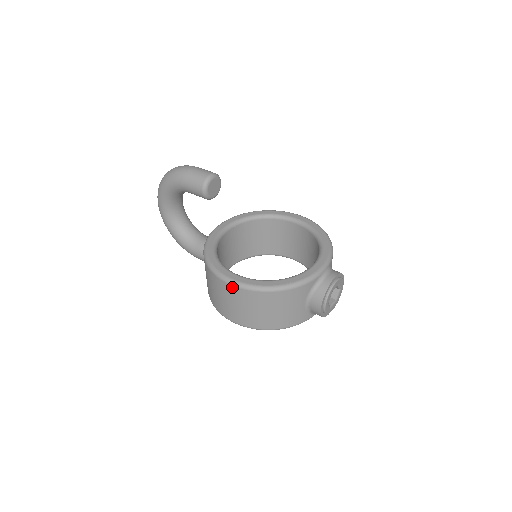
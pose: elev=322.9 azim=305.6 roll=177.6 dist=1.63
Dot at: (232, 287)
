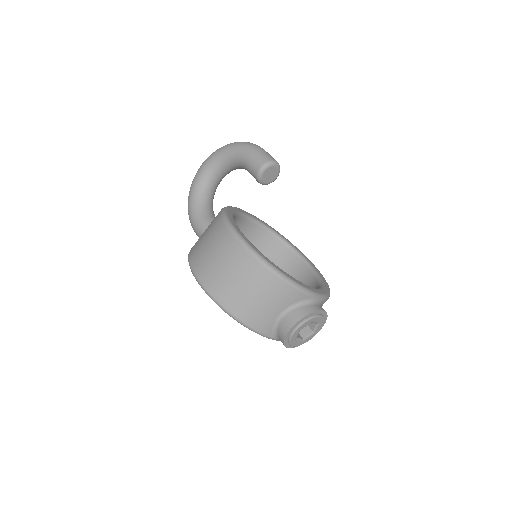
Dot at: (235, 241)
